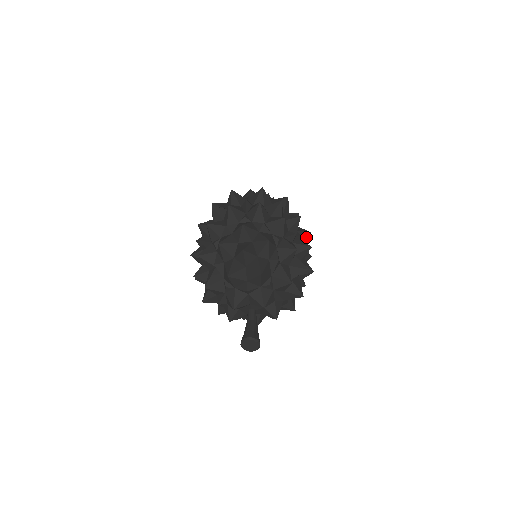
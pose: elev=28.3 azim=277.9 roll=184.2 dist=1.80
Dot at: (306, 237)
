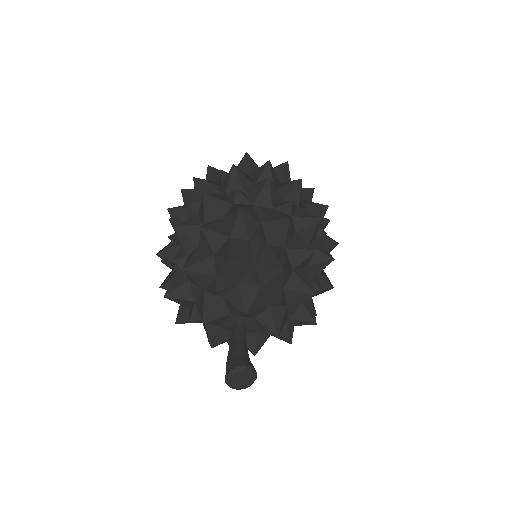
Dot at: occluded
